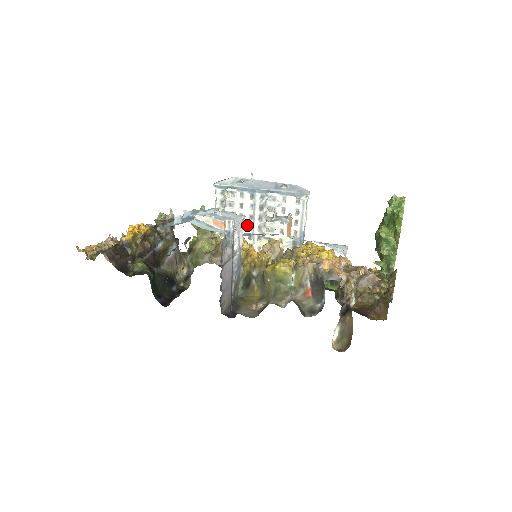
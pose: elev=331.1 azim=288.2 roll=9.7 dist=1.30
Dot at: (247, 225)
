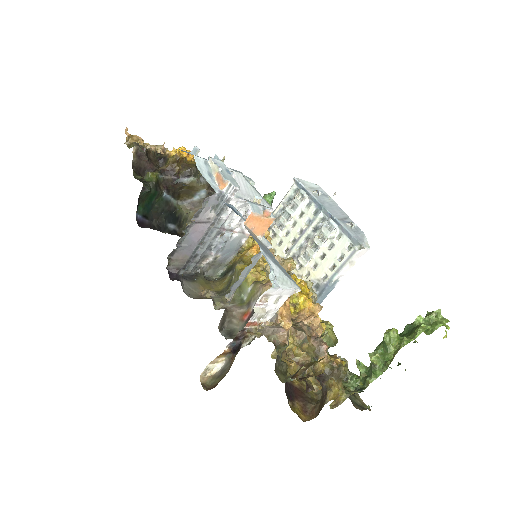
Dot at: (293, 236)
